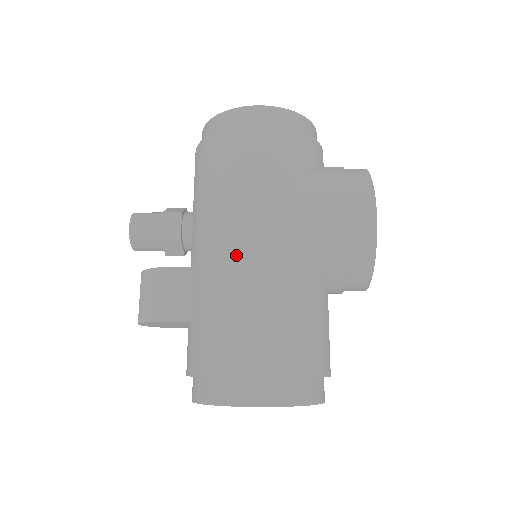
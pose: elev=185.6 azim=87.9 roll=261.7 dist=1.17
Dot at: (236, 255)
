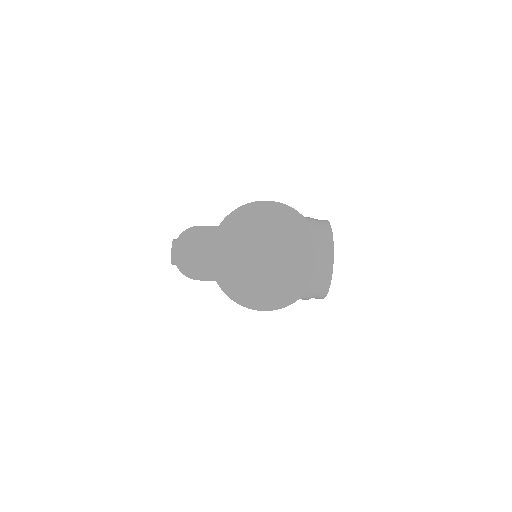
Dot at: occluded
